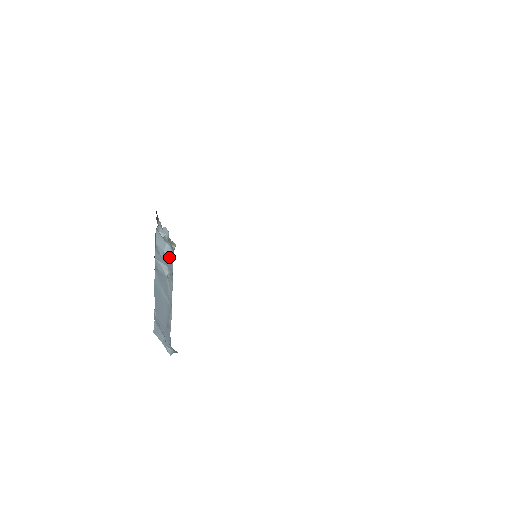
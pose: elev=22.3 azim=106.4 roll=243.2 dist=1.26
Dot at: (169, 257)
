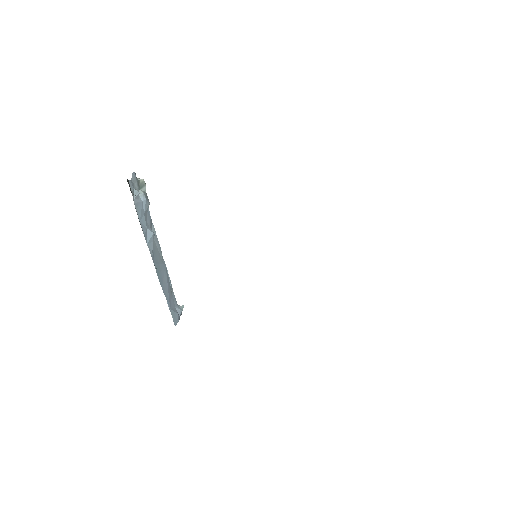
Dot at: (147, 210)
